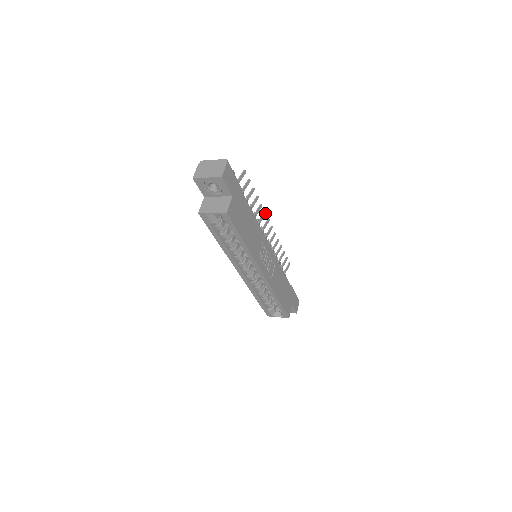
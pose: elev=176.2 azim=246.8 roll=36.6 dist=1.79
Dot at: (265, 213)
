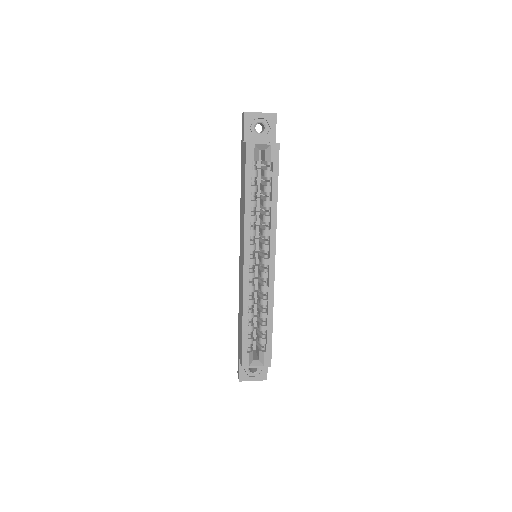
Dot at: occluded
